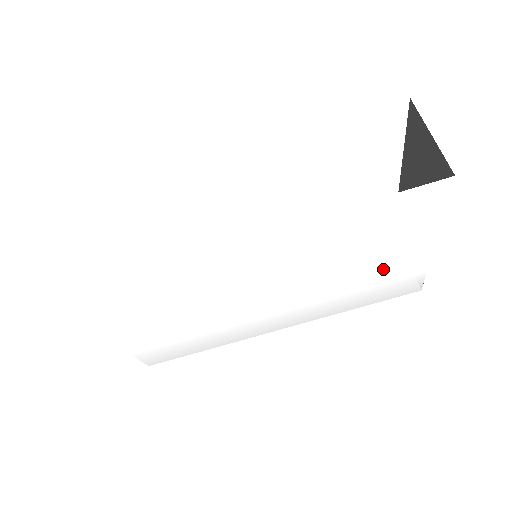
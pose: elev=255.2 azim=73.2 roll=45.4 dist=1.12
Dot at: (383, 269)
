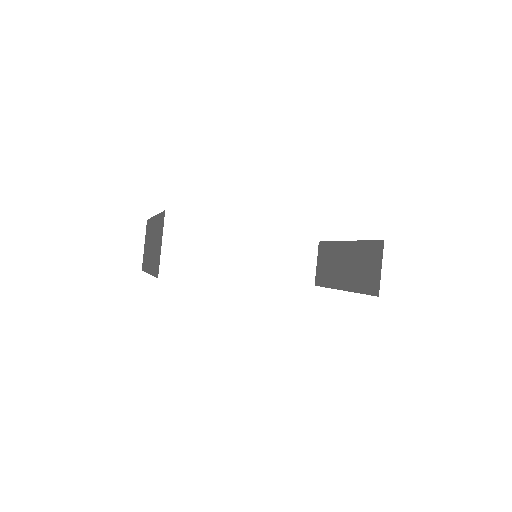
Dot at: occluded
